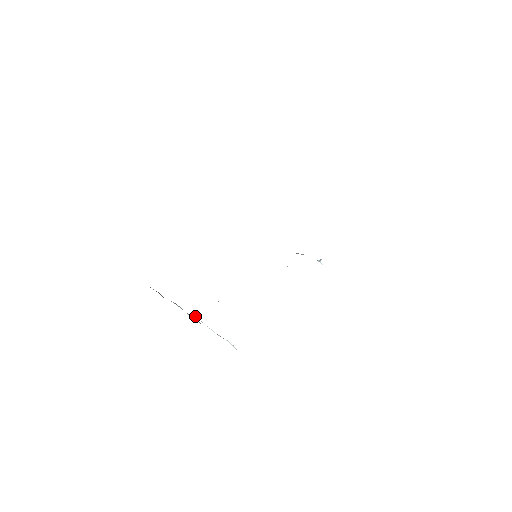
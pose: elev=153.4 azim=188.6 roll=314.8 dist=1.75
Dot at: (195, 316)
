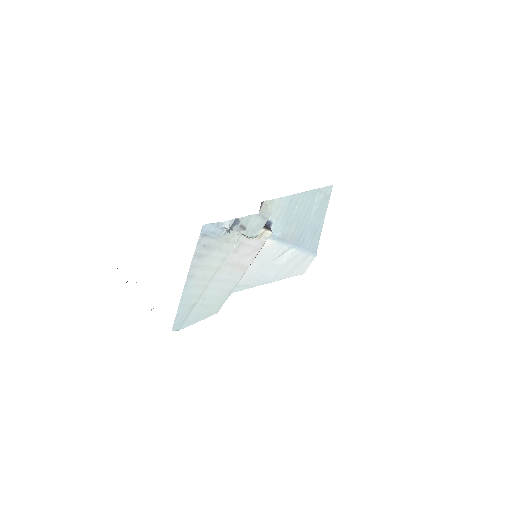
Dot at: occluded
